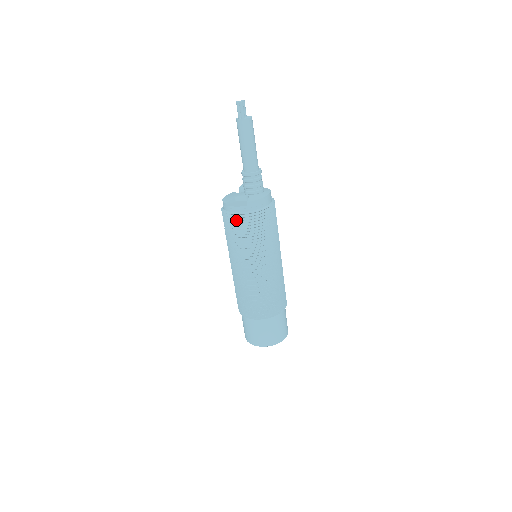
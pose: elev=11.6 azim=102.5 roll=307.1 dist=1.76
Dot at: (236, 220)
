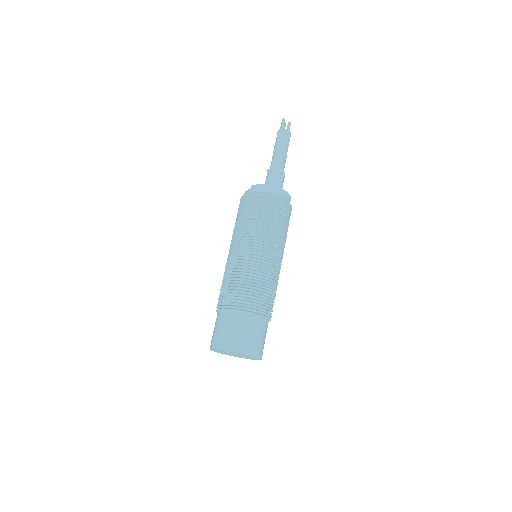
Dot at: occluded
